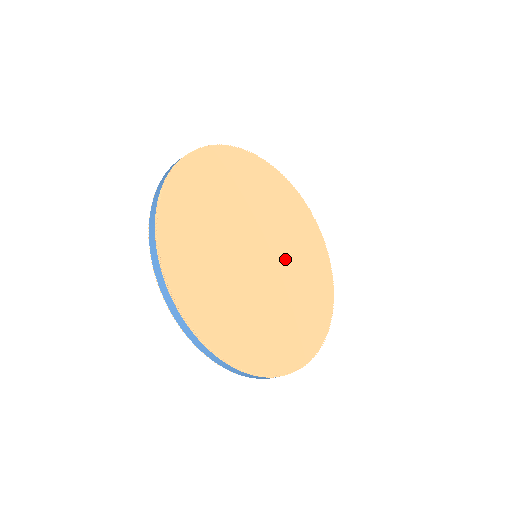
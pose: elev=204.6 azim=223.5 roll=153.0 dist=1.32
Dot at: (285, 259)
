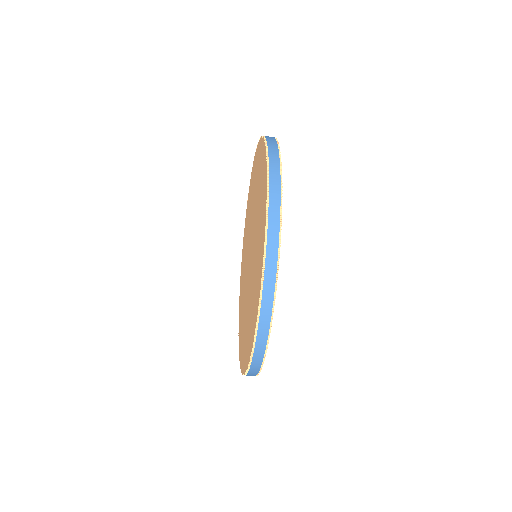
Dot at: occluded
